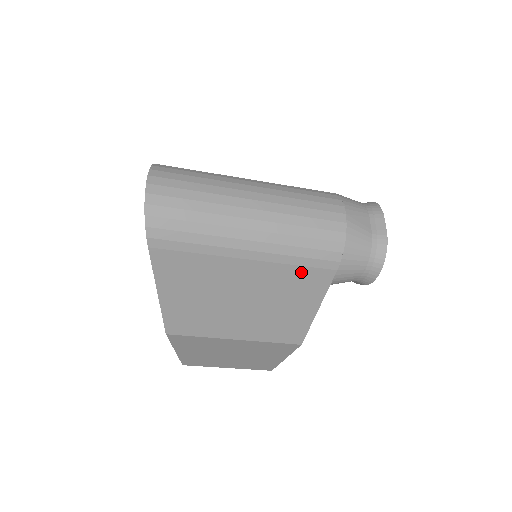
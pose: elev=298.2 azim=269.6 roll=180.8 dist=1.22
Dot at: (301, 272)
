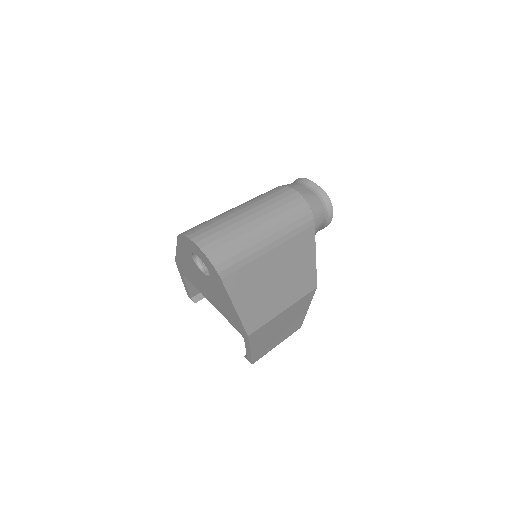
Dot at: (299, 238)
